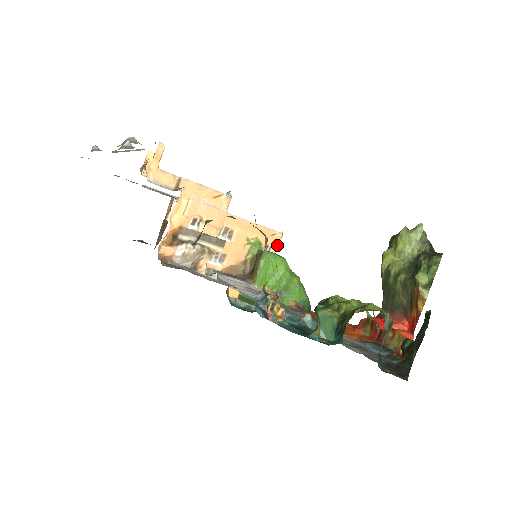
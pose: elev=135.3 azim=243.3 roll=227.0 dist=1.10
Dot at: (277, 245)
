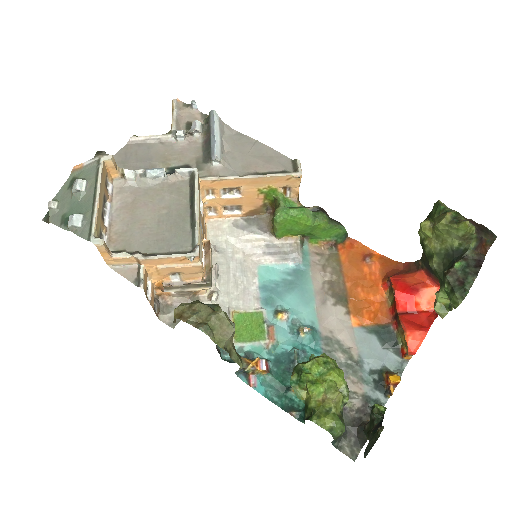
Dot at: (297, 184)
